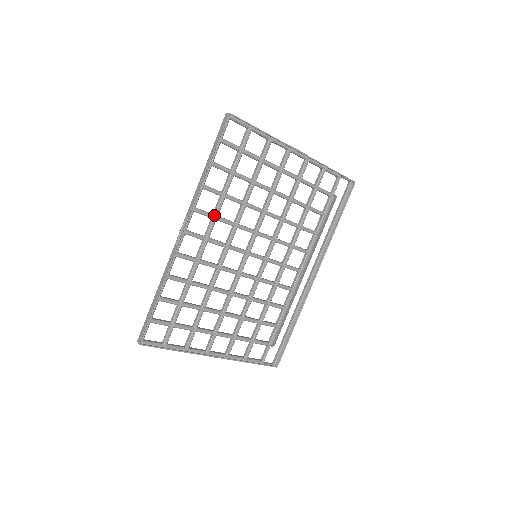
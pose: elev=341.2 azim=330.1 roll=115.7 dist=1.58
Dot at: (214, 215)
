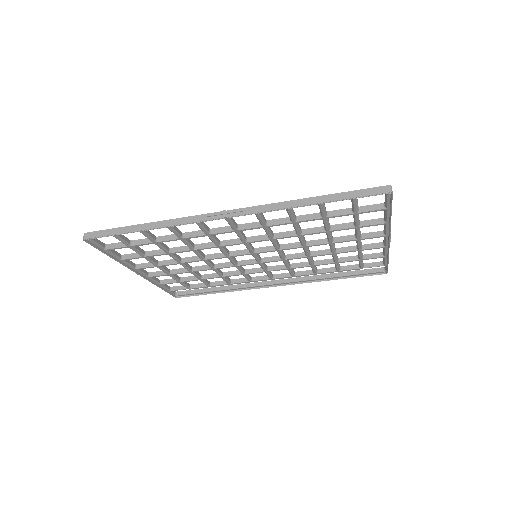
Dot at: (266, 225)
